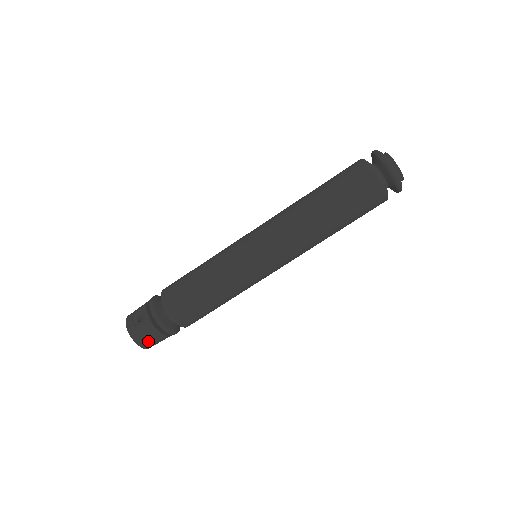
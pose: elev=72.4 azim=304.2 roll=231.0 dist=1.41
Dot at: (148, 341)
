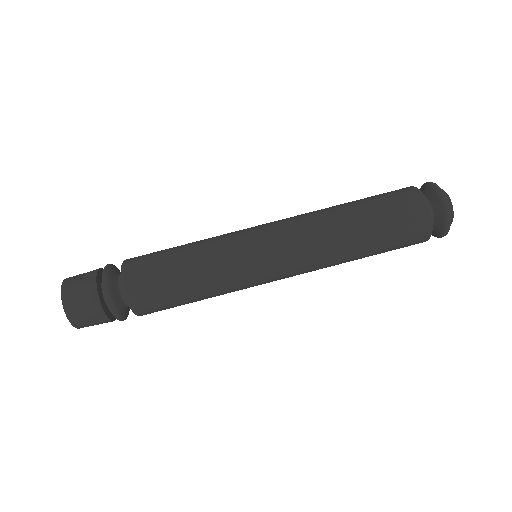
Dot at: (78, 304)
